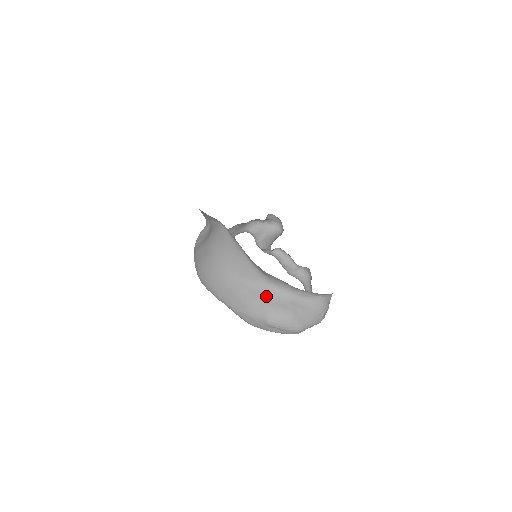
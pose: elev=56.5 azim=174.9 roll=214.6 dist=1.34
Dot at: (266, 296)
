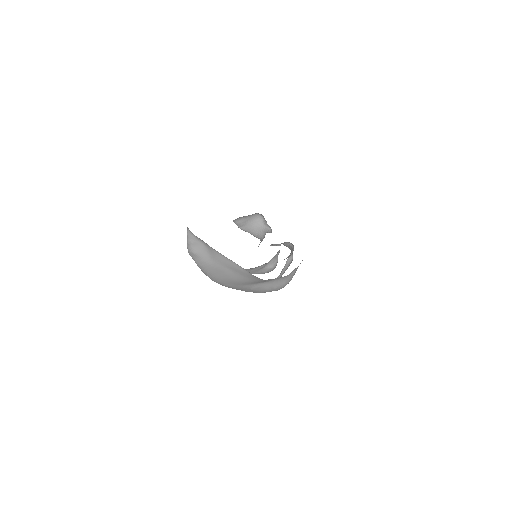
Dot at: (275, 283)
